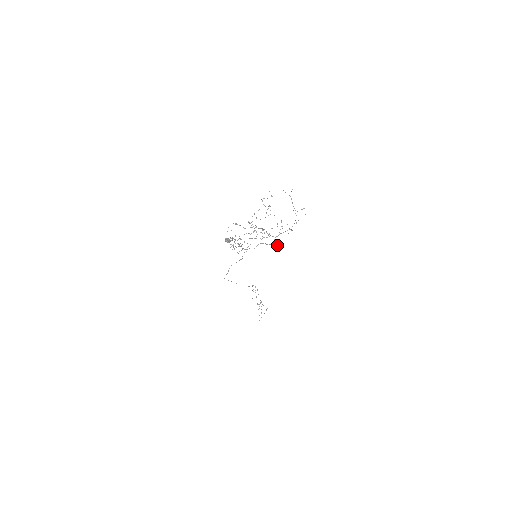
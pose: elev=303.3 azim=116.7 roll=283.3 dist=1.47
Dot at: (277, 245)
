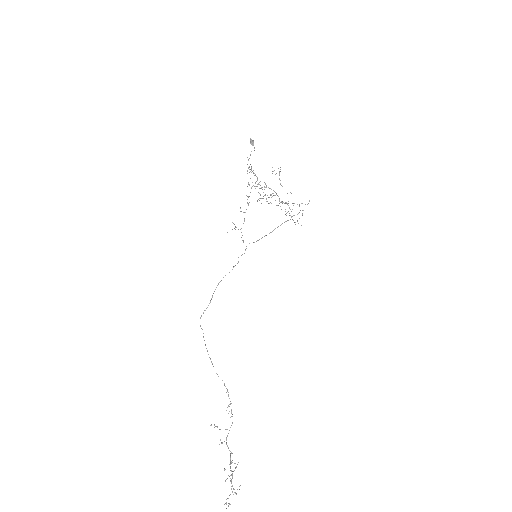
Dot at: occluded
